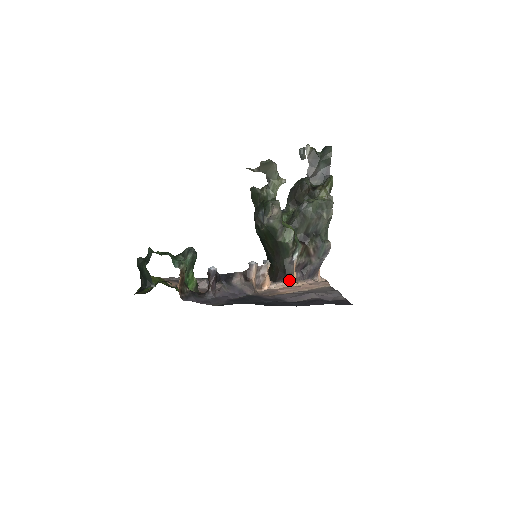
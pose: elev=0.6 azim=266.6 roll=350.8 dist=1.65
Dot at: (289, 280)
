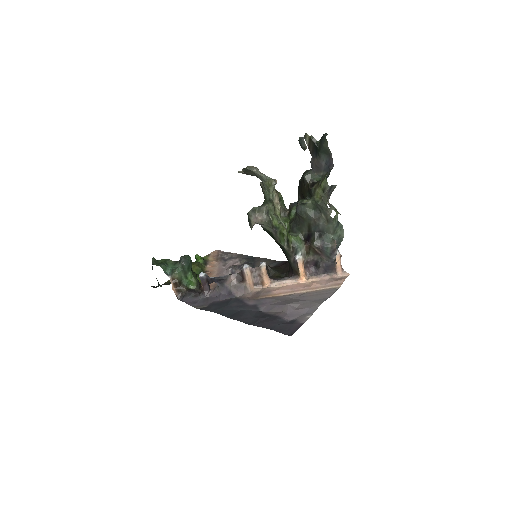
Dot at: (296, 277)
